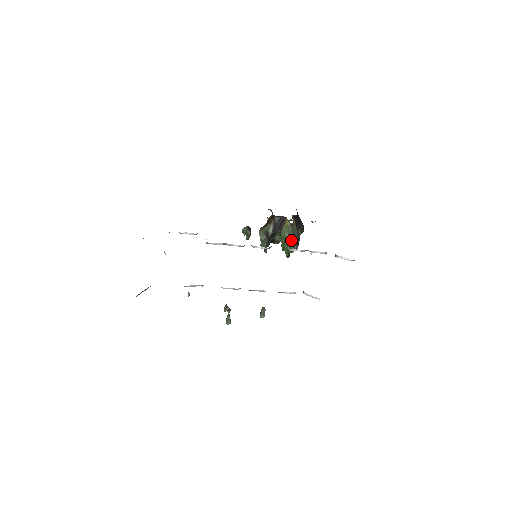
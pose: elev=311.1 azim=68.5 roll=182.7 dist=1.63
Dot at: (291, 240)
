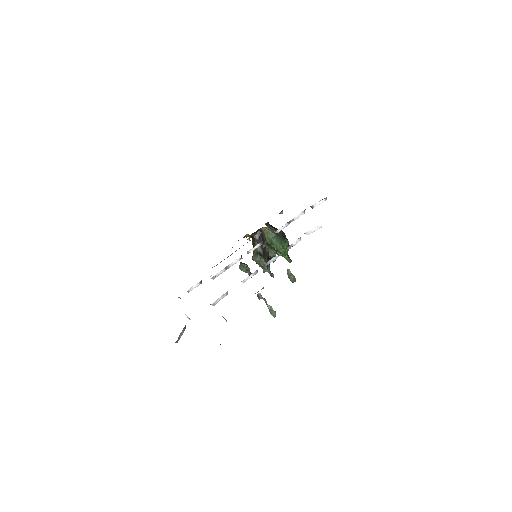
Dot at: (278, 239)
